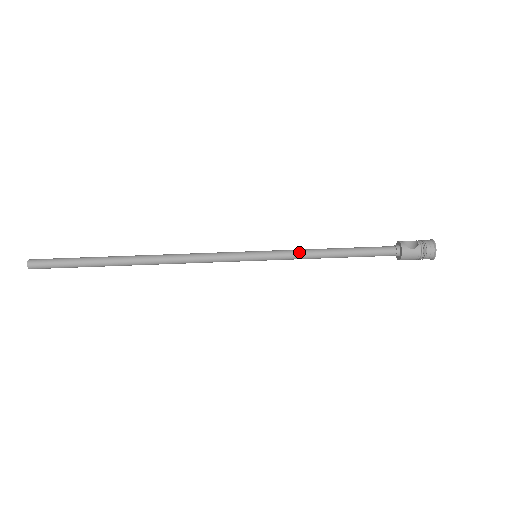
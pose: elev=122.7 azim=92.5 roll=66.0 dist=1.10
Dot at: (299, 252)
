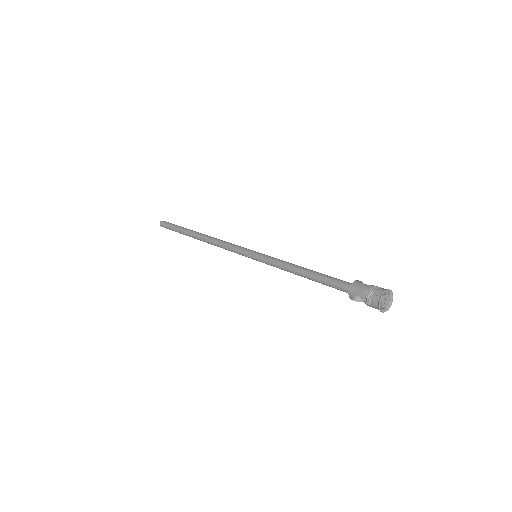
Dot at: (282, 260)
